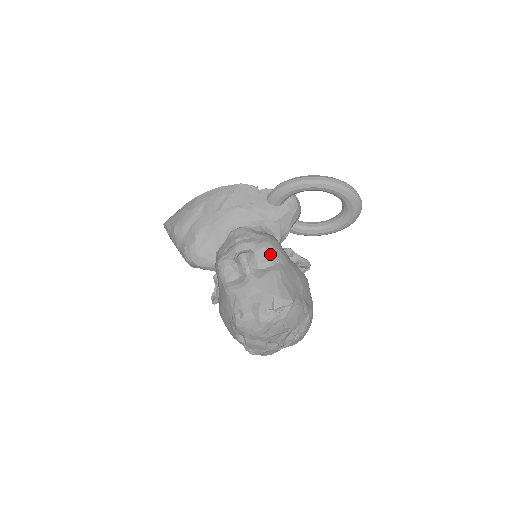
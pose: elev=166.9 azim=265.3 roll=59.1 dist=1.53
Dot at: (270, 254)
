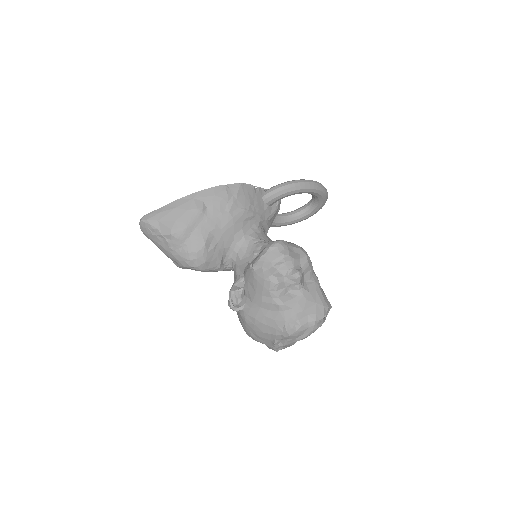
Dot at: (310, 267)
